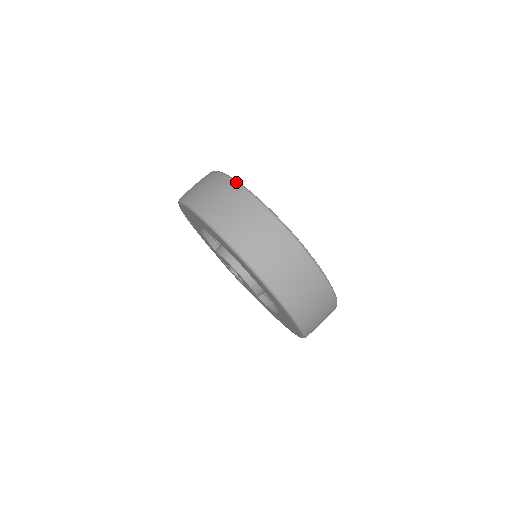
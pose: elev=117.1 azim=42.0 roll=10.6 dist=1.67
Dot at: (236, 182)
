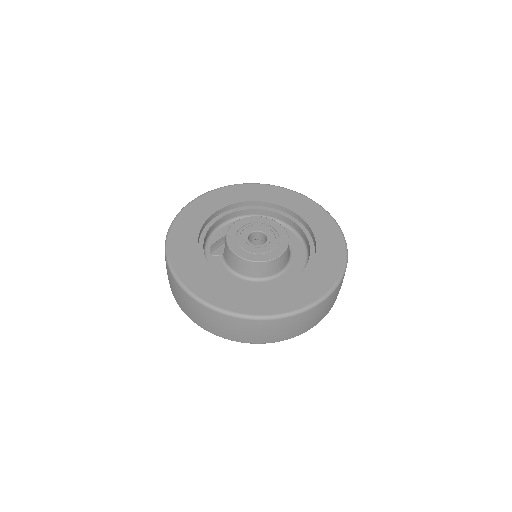
Dot at: (219, 313)
